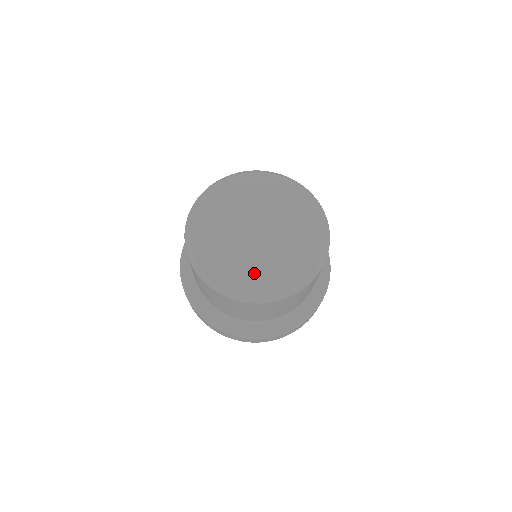
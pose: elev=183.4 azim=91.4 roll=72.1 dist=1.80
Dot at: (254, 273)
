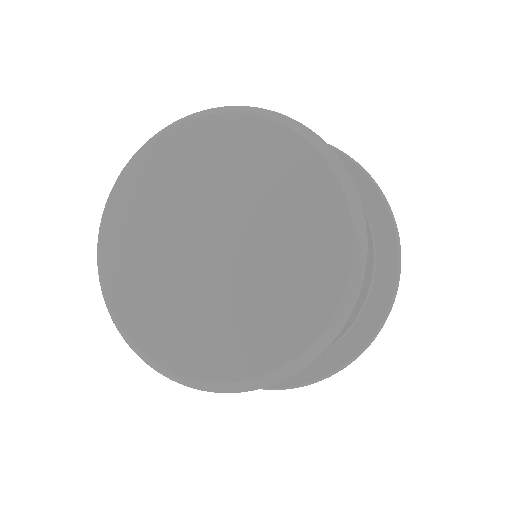
Dot at: (181, 328)
